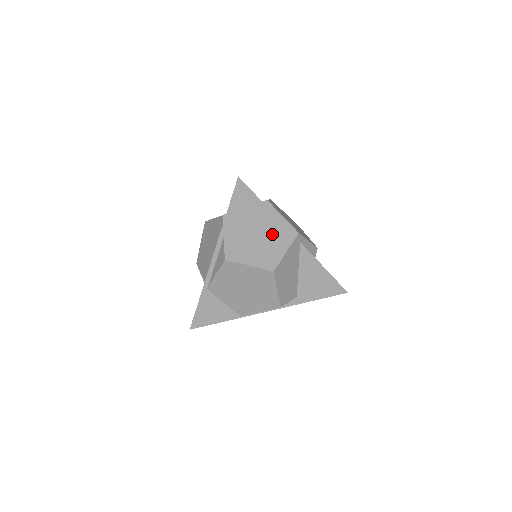
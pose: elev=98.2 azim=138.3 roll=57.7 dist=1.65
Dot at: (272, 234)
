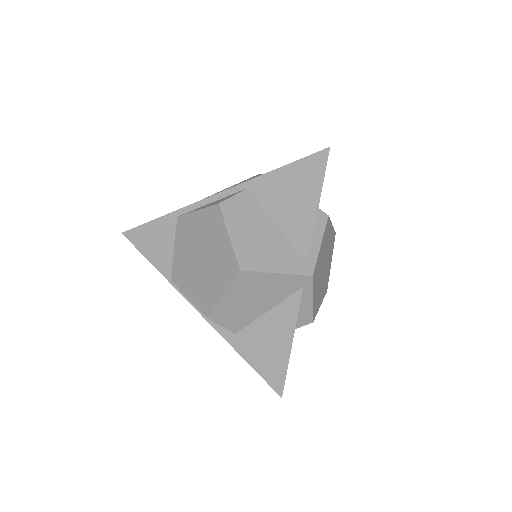
Dot at: (289, 243)
